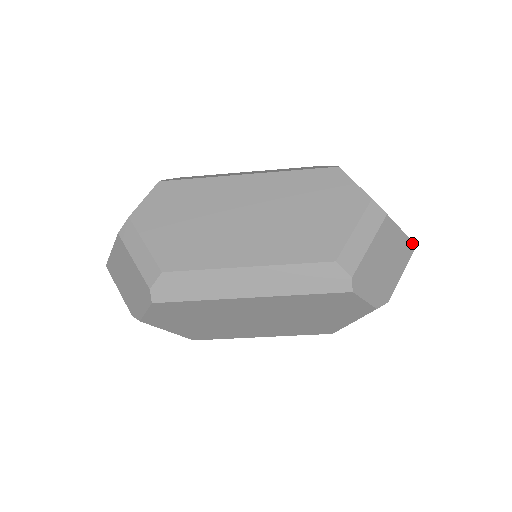
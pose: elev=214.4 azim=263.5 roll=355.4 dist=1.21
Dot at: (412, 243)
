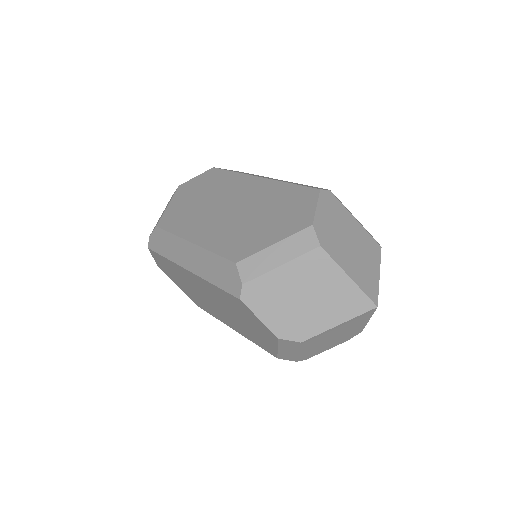
Dot at: (367, 312)
